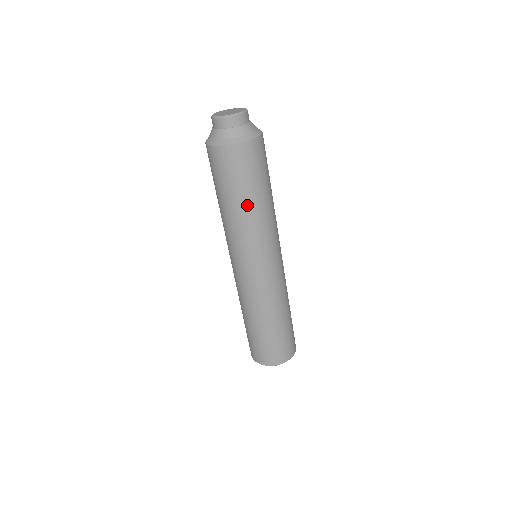
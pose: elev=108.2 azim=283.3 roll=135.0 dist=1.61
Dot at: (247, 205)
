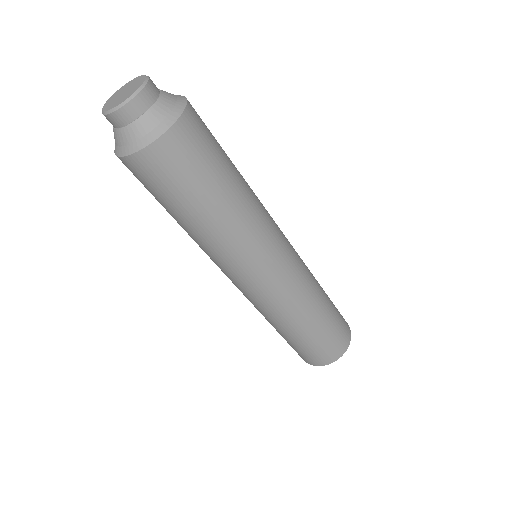
Dot at: (232, 194)
